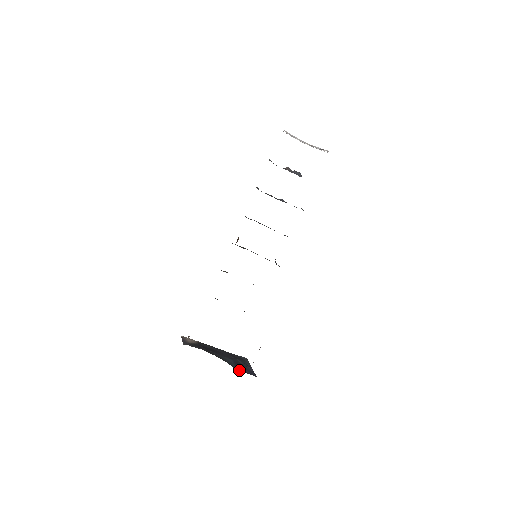
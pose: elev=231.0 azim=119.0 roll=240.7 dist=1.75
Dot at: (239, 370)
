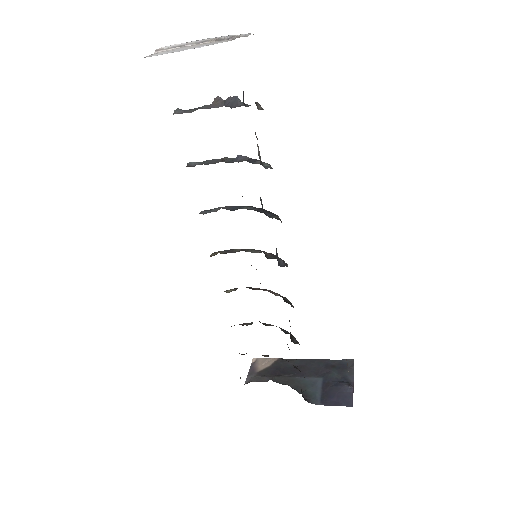
Dot at: (322, 404)
